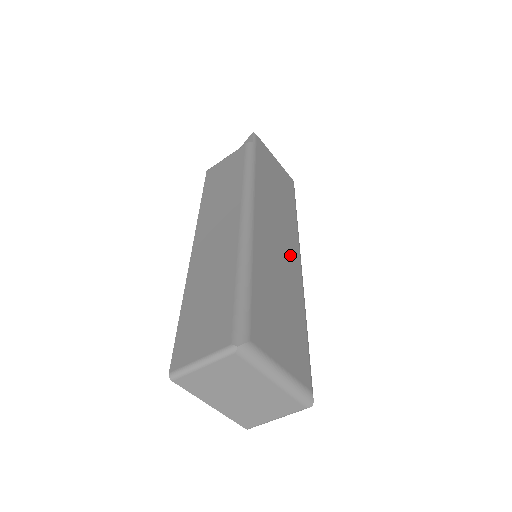
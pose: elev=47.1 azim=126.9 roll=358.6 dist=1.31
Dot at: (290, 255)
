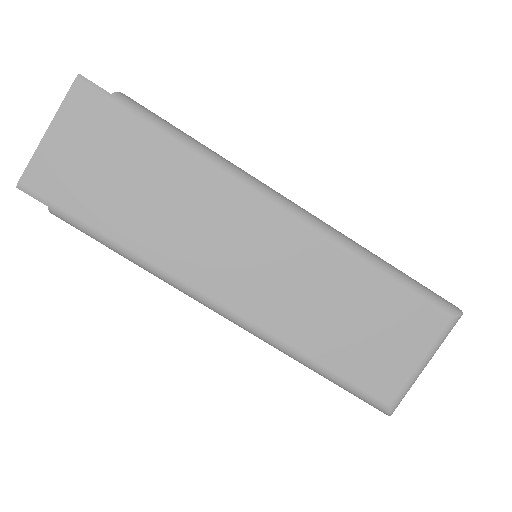
Dot at: (270, 236)
